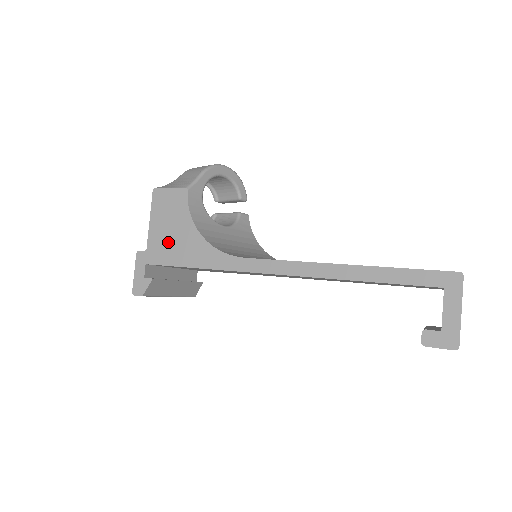
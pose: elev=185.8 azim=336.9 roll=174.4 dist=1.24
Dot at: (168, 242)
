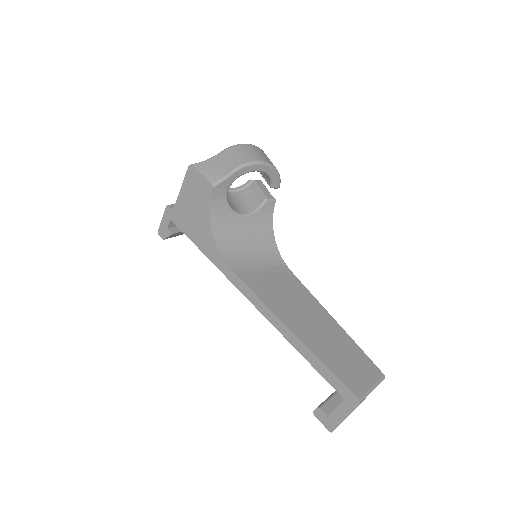
Dot at: (189, 217)
